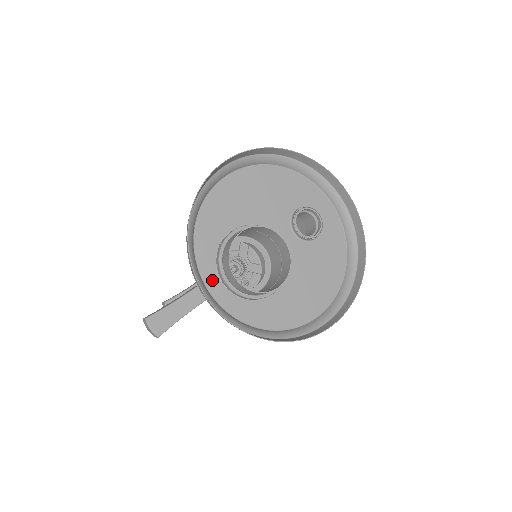
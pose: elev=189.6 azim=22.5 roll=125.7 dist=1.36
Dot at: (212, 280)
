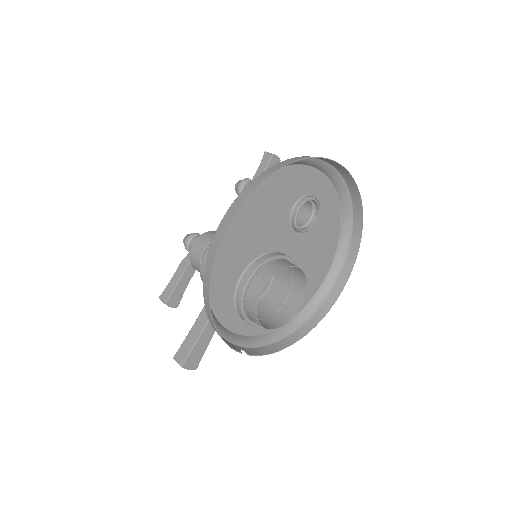
Dot at: (237, 324)
